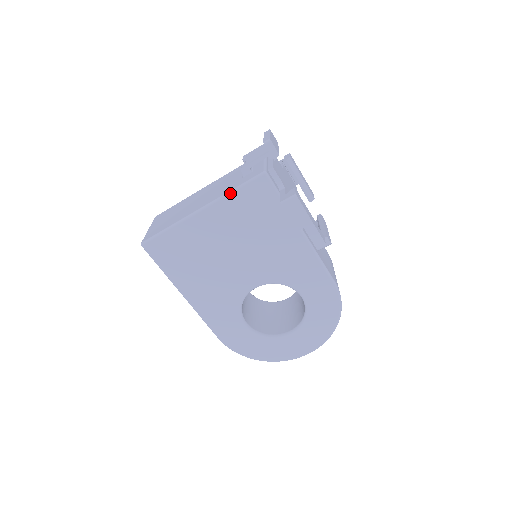
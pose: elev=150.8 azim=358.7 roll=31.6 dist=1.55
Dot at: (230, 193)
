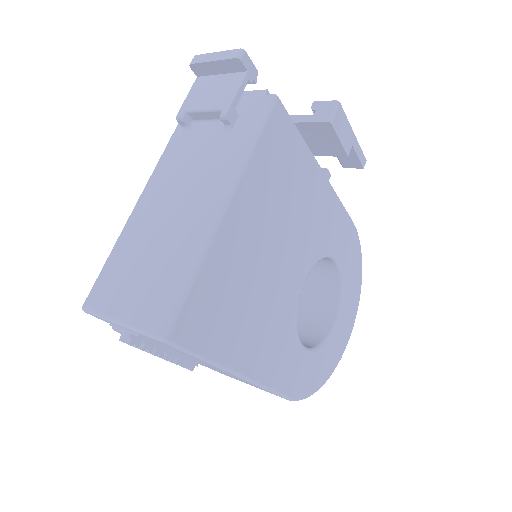
Dot at: (251, 152)
